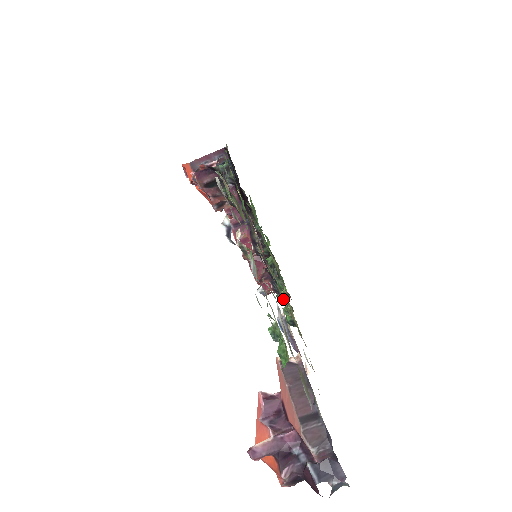
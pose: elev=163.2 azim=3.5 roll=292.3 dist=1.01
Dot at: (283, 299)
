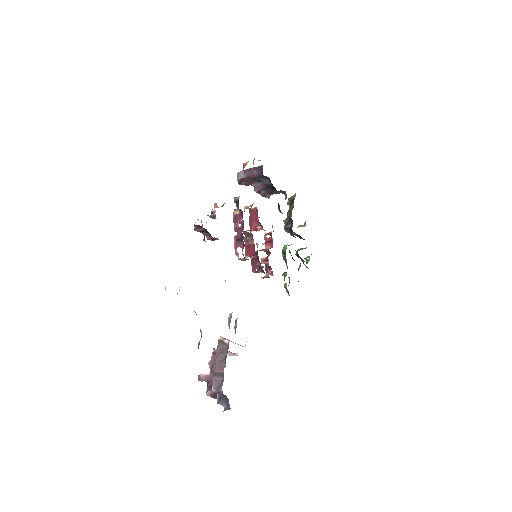
Dot at: occluded
